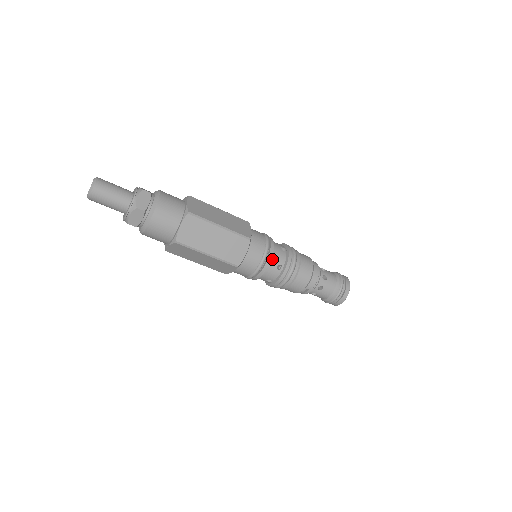
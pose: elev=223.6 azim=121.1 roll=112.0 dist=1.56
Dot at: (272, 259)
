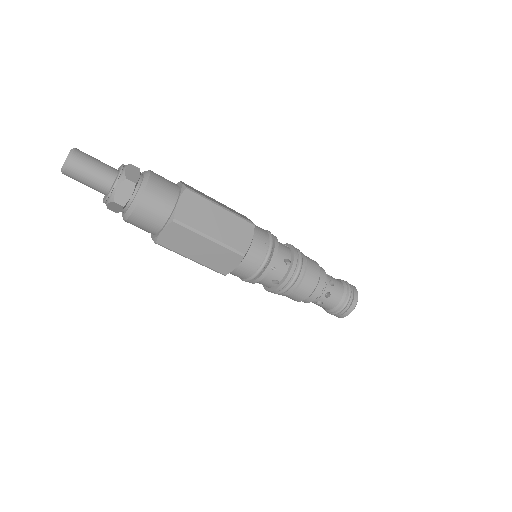
Dot at: (268, 273)
